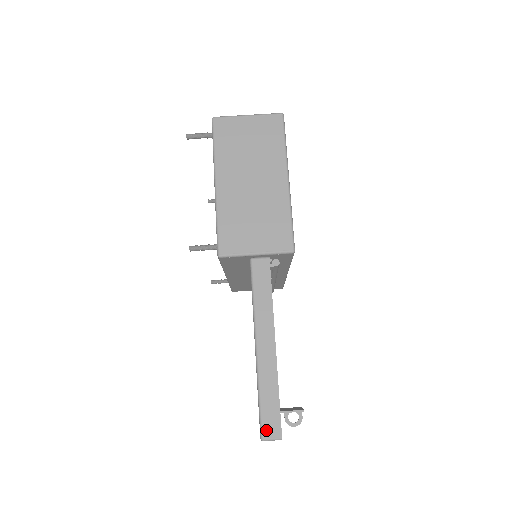
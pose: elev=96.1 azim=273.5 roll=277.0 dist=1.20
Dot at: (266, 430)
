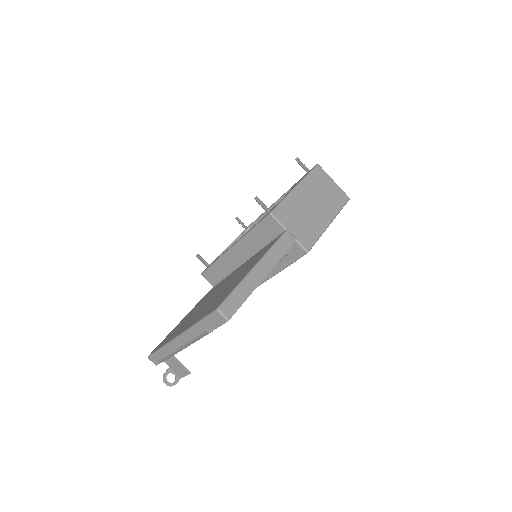
Dot at: (225, 307)
